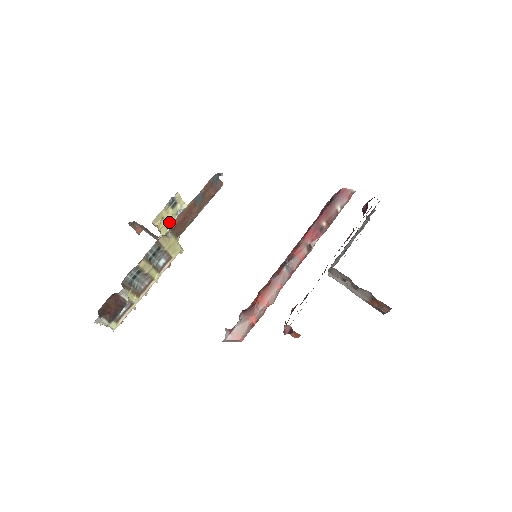
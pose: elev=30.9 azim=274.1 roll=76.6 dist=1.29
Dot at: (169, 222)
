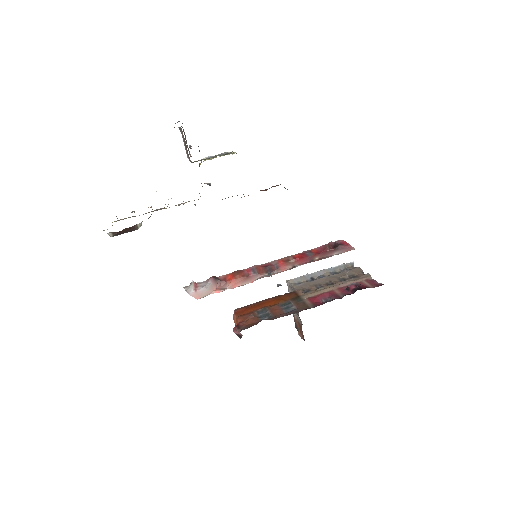
Dot at: (211, 159)
